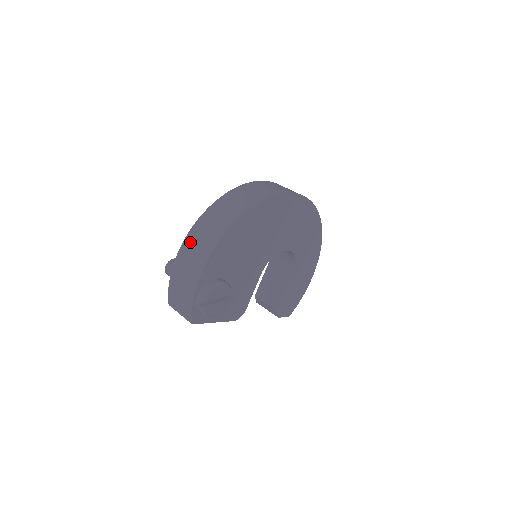
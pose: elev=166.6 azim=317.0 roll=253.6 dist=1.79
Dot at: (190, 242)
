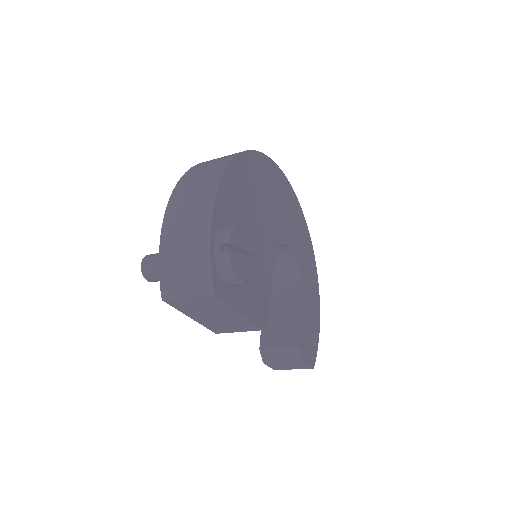
Dot at: (181, 191)
